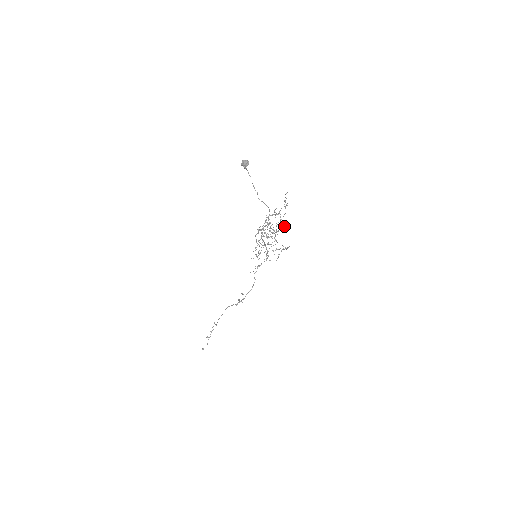
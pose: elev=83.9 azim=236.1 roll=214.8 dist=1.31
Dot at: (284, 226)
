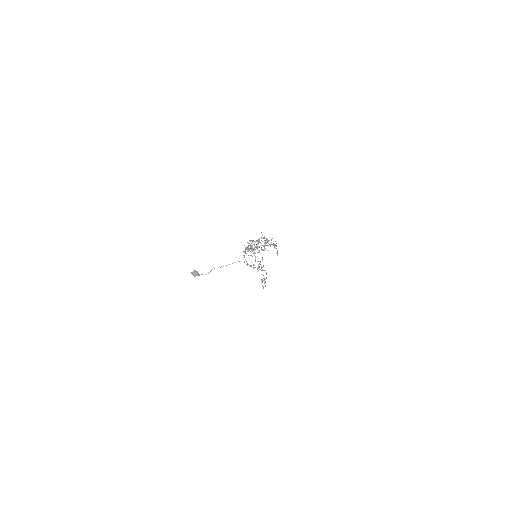
Dot at: occluded
